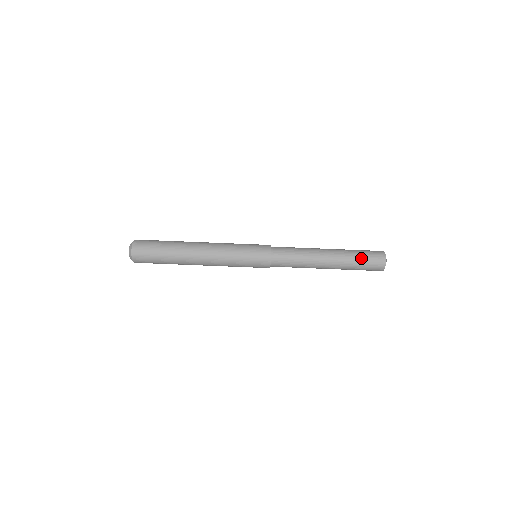
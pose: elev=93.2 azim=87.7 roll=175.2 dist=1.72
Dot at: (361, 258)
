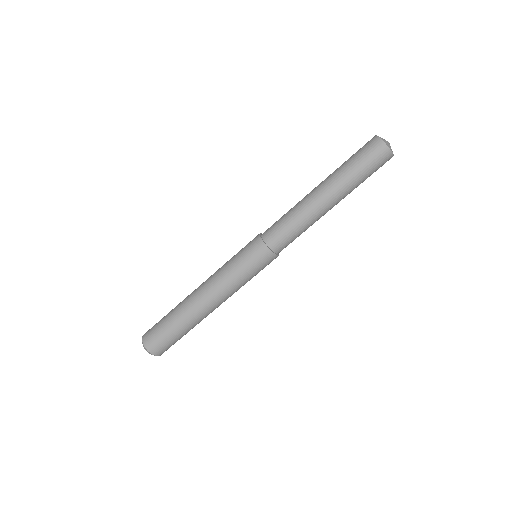
Dot at: (363, 173)
